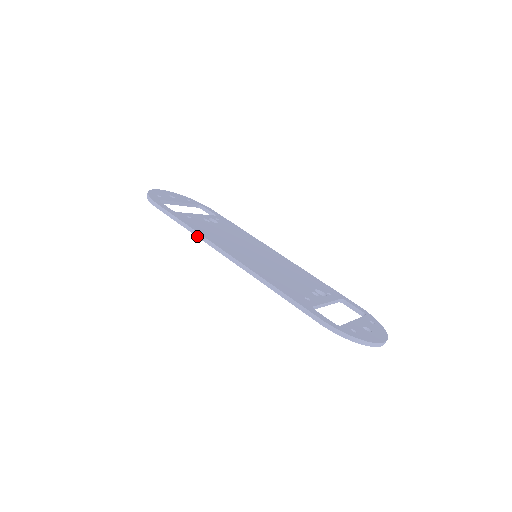
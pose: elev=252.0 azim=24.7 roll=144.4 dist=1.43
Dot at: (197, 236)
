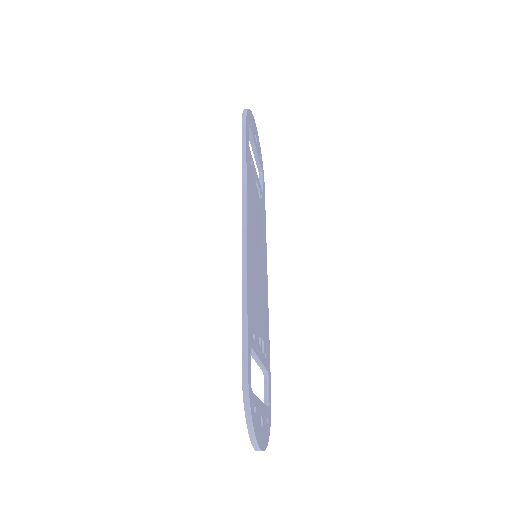
Dot at: (242, 181)
